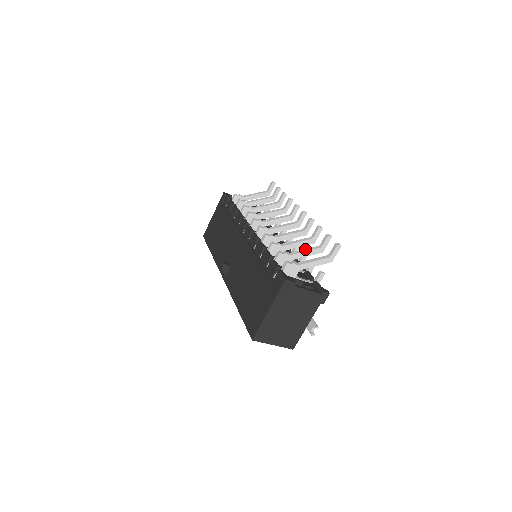
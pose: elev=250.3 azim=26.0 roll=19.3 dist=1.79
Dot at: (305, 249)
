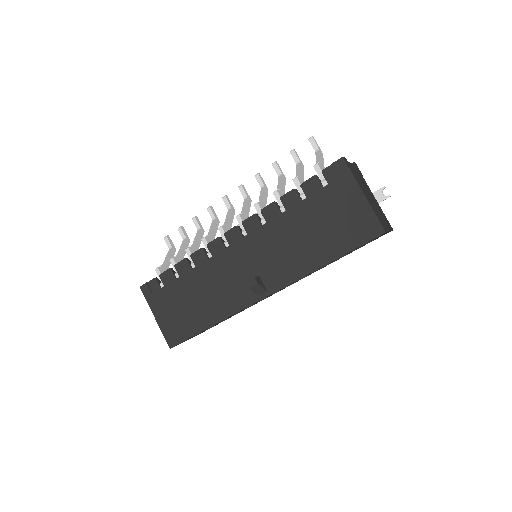
Dot at: (297, 171)
